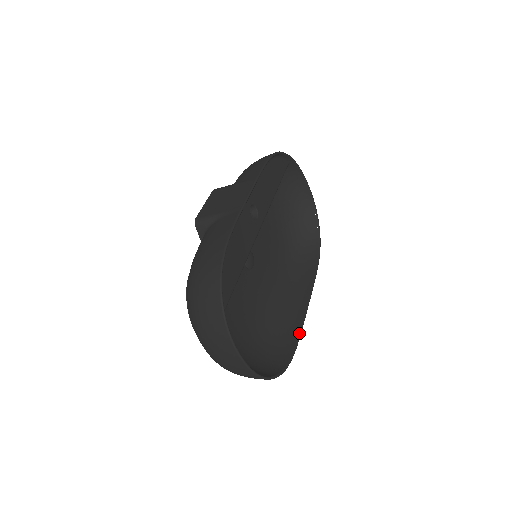
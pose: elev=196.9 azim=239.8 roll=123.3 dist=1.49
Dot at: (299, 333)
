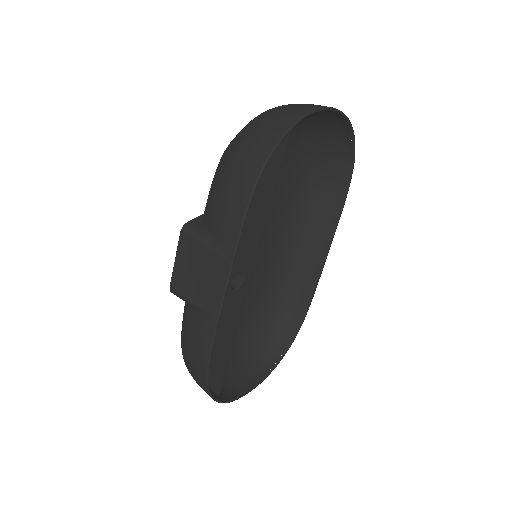
Dot at: (312, 294)
